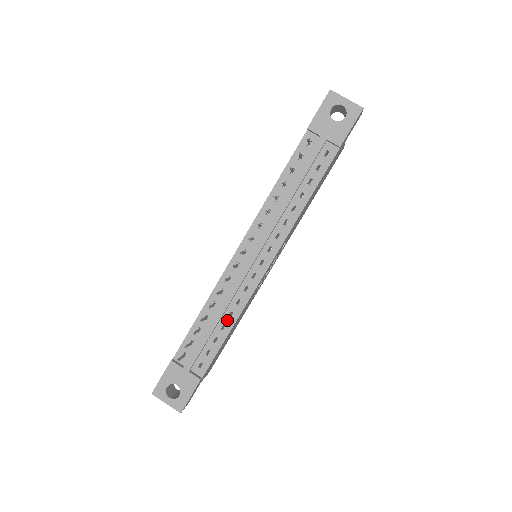
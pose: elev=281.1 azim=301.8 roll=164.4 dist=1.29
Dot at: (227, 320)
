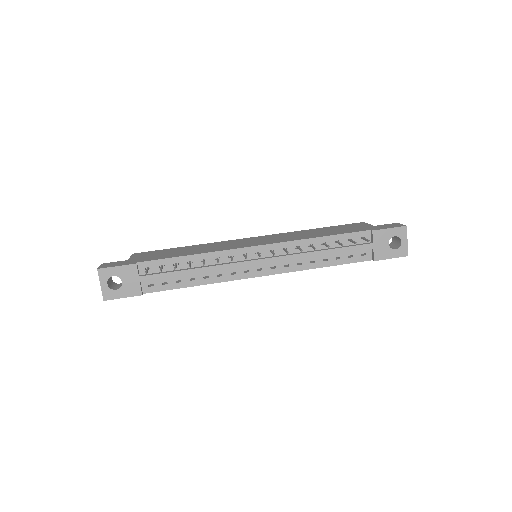
Dot at: (200, 278)
